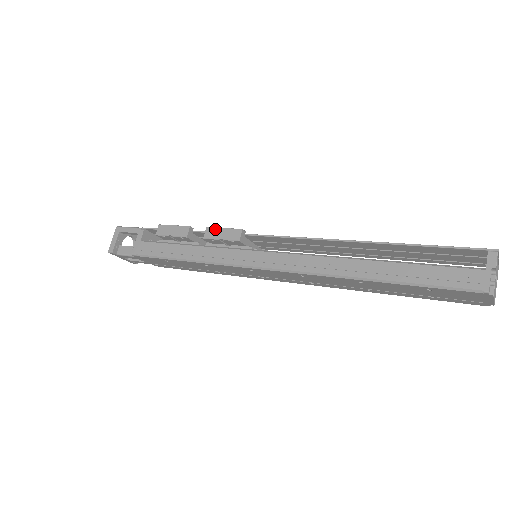
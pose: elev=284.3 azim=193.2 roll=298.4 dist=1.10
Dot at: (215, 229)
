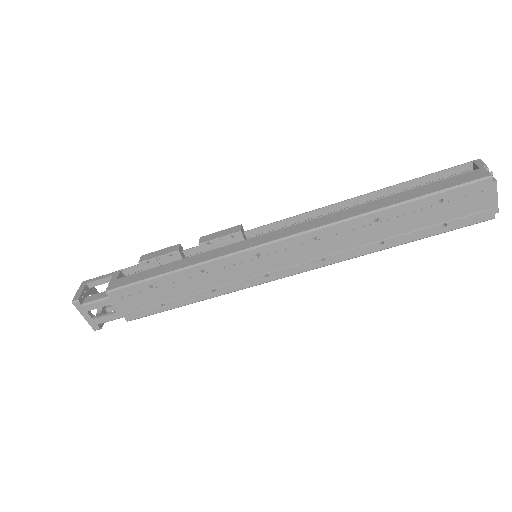
Dot at: (210, 234)
